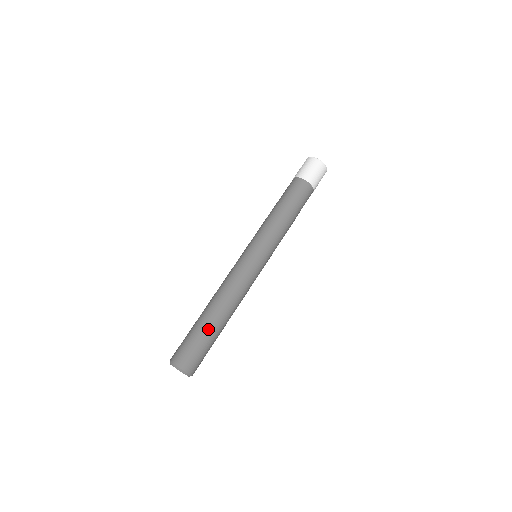
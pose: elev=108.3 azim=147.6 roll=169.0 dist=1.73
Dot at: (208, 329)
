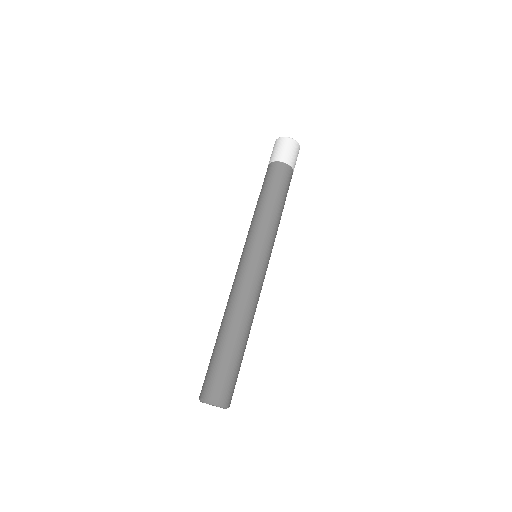
Dot at: (236, 351)
